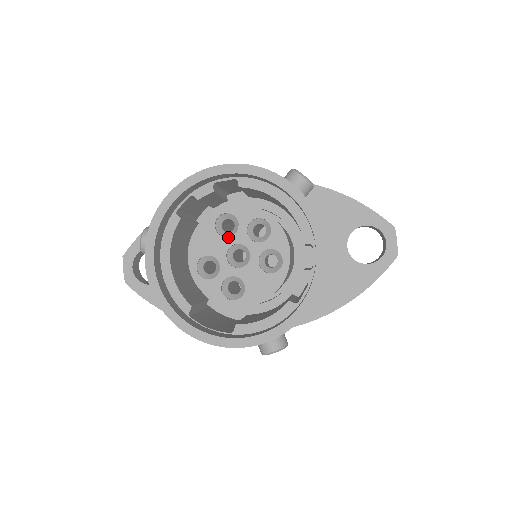
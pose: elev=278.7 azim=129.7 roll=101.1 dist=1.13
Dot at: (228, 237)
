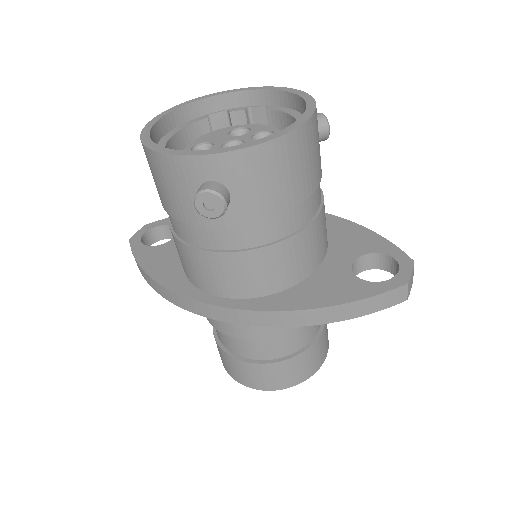
Dot at: (234, 136)
